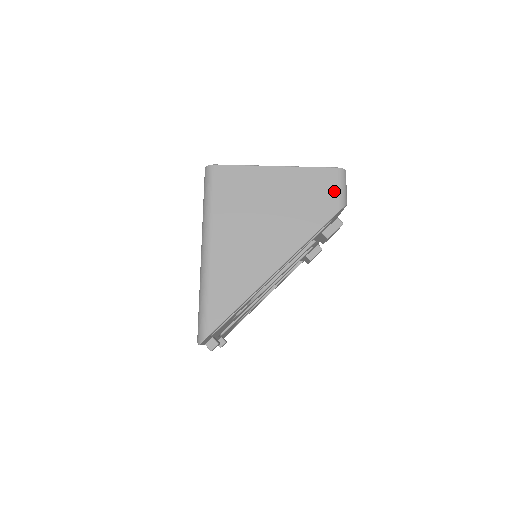
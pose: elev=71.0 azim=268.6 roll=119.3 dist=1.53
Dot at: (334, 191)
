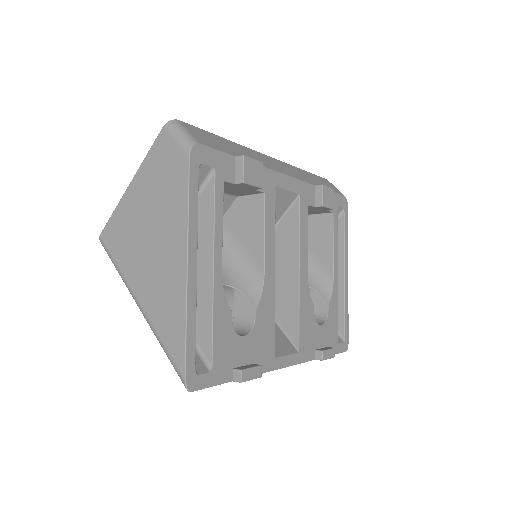
Dot at: (174, 147)
